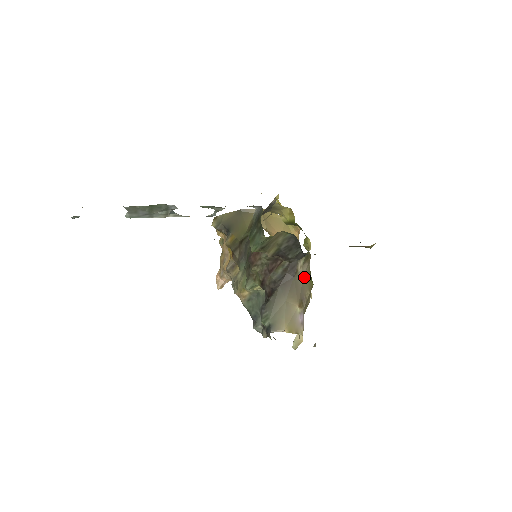
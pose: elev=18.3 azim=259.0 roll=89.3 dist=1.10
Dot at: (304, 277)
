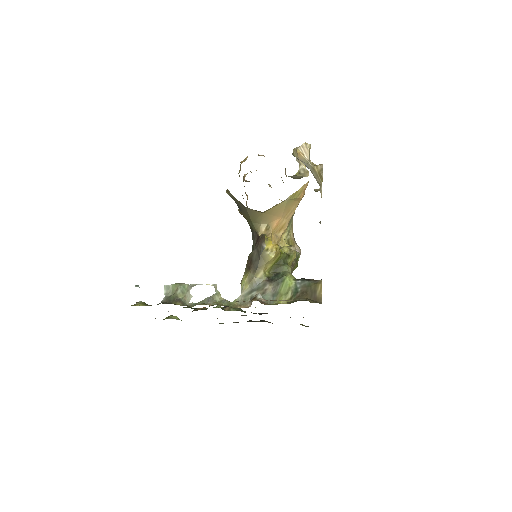
Dot at: occluded
